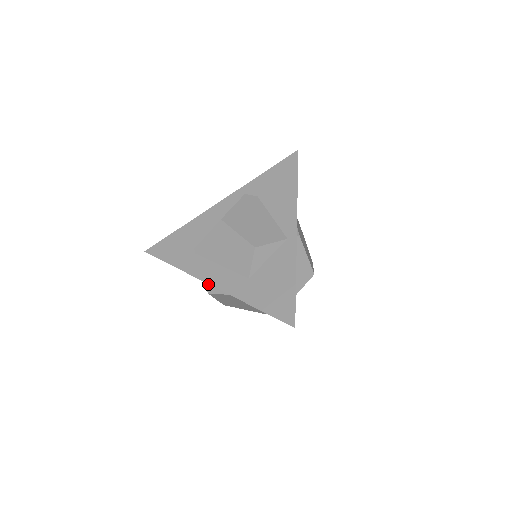
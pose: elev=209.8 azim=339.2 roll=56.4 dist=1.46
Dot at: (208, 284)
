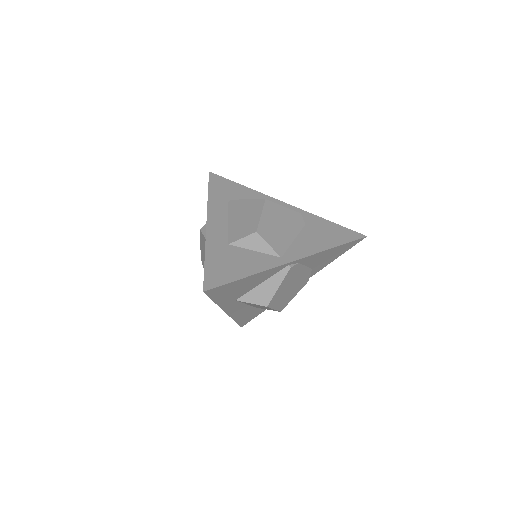
Dot at: occluded
